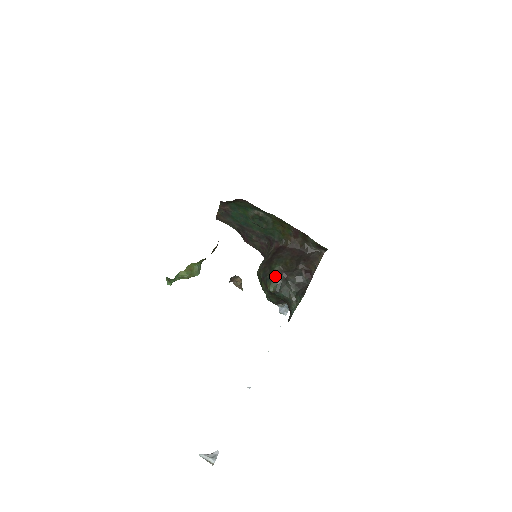
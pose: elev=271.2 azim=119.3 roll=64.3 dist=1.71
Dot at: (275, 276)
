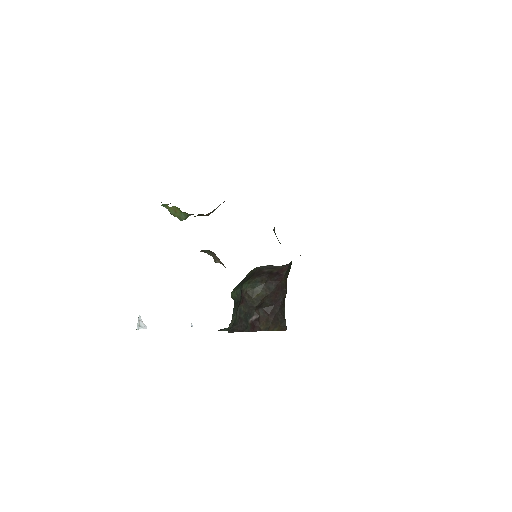
Dot at: (240, 290)
